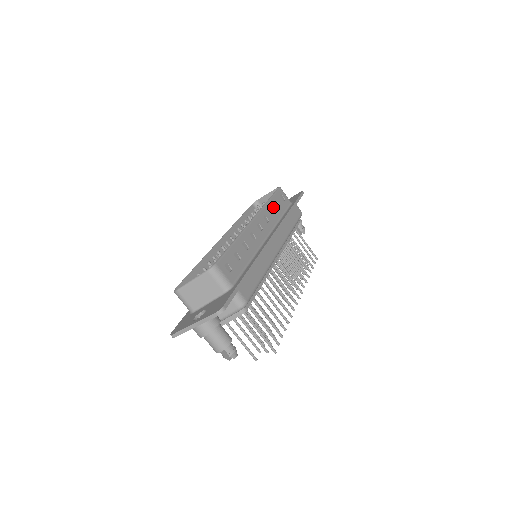
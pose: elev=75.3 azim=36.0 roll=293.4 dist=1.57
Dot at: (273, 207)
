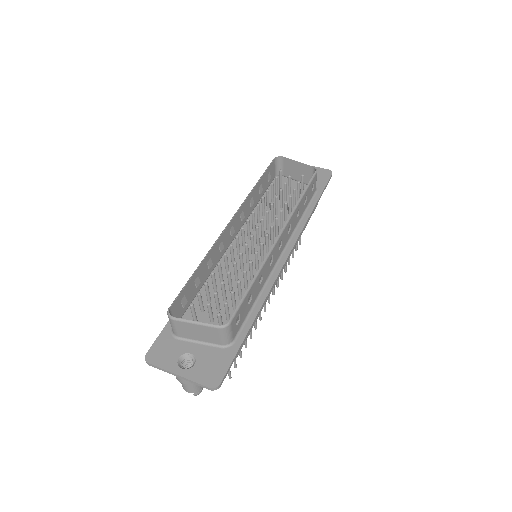
Dot at: (301, 206)
